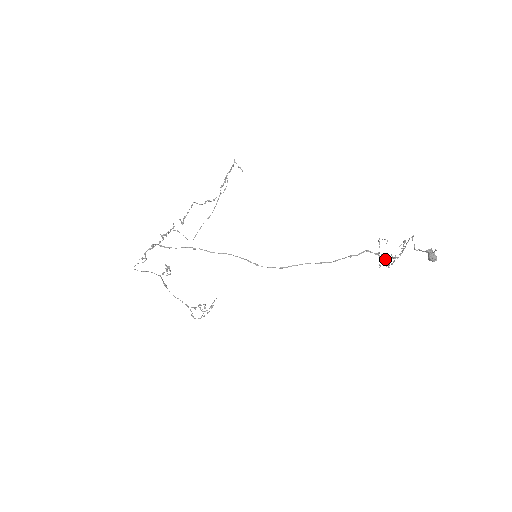
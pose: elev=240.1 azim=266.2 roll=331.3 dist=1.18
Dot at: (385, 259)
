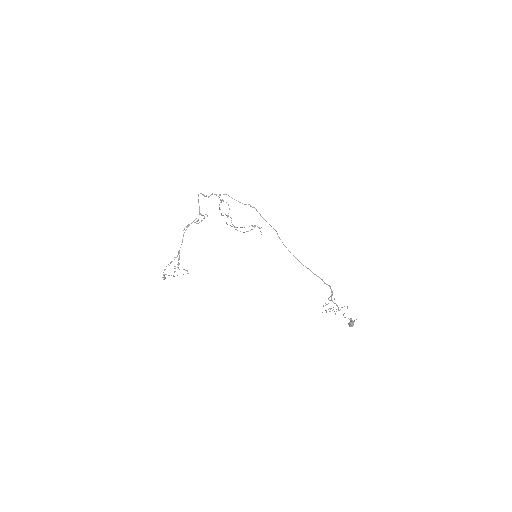
Dot at: (332, 300)
